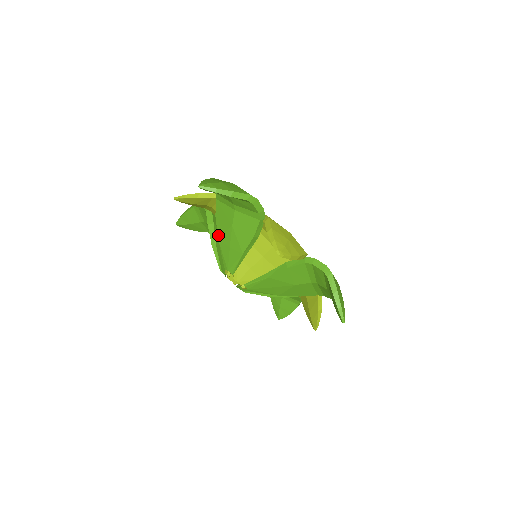
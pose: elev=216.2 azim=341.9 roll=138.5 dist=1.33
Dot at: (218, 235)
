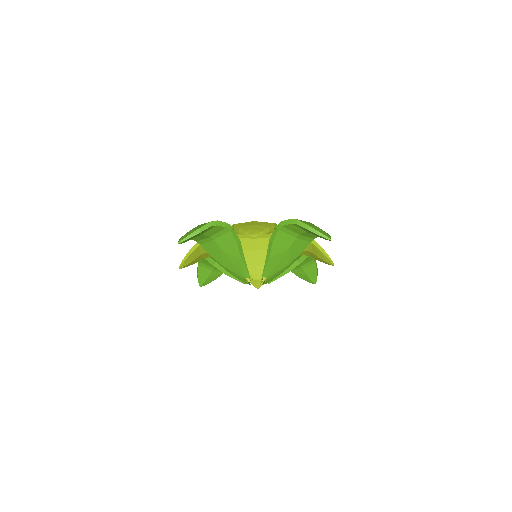
Dot at: (221, 264)
